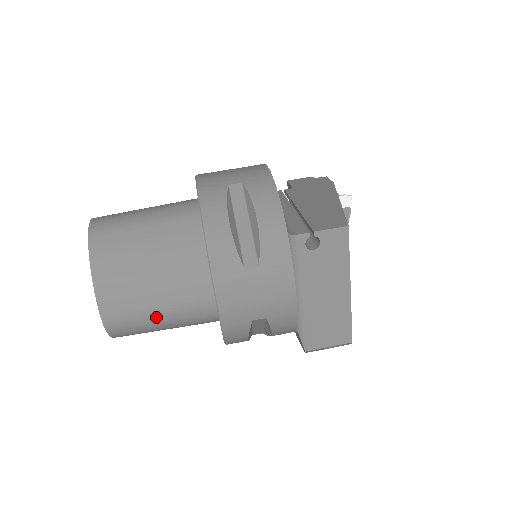
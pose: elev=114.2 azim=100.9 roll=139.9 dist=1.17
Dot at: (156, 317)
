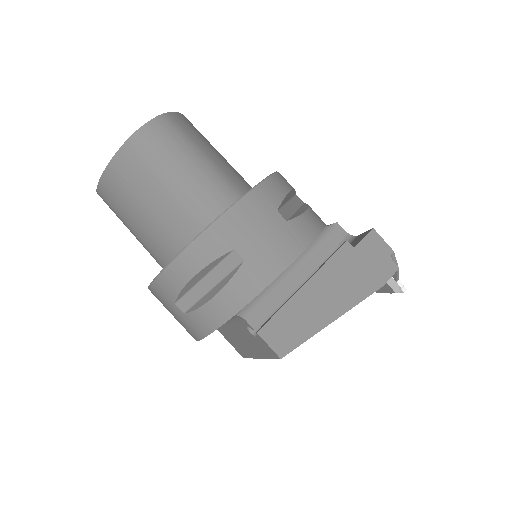
Dot at: occluded
